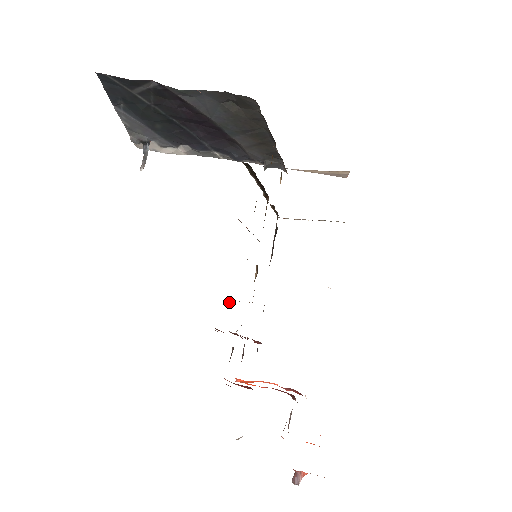
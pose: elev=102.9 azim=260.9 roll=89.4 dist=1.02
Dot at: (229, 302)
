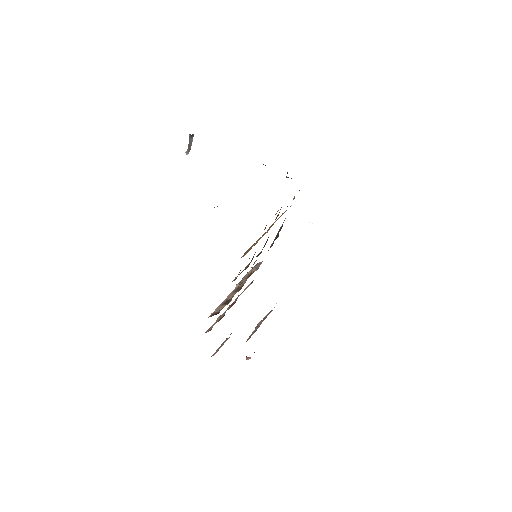
Dot at: occluded
